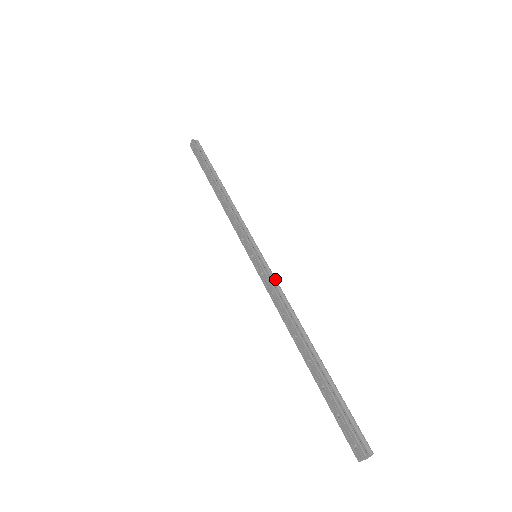
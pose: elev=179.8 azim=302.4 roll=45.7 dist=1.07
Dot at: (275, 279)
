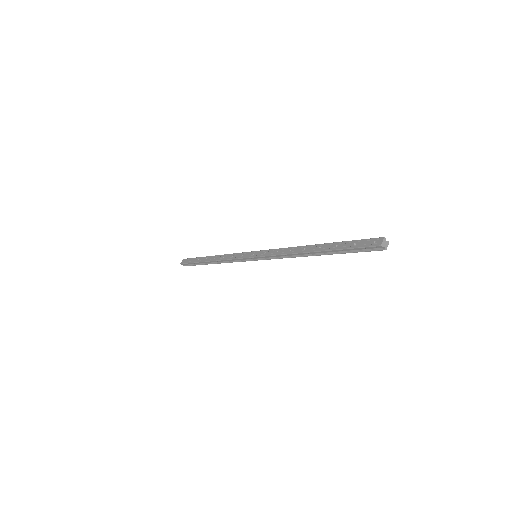
Dot at: occluded
